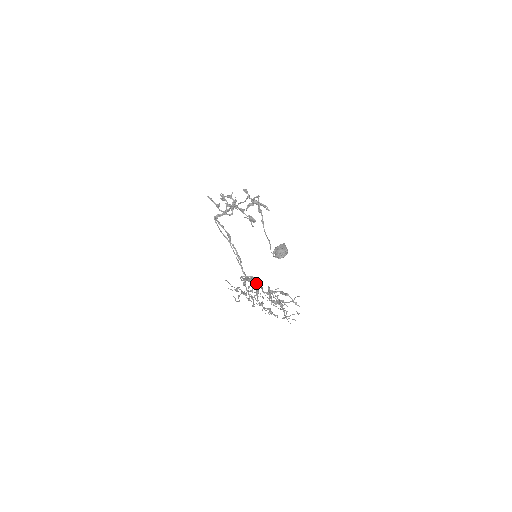
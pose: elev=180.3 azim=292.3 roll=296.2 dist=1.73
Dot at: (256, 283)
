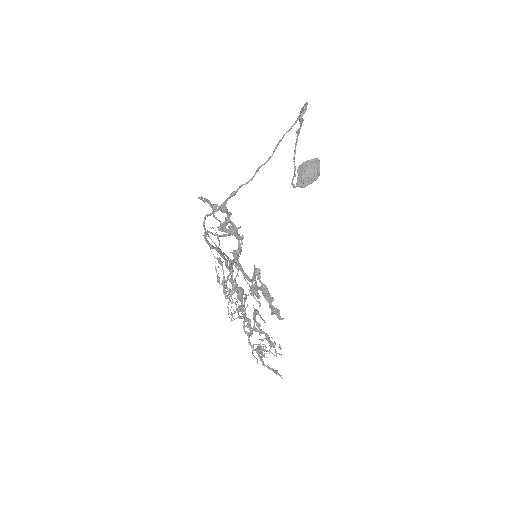
Dot at: (242, 301)
